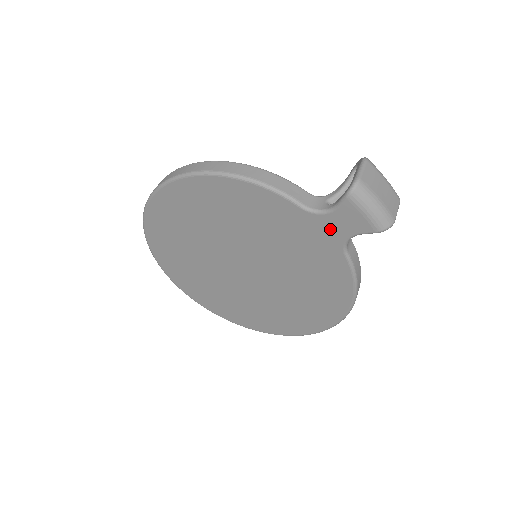
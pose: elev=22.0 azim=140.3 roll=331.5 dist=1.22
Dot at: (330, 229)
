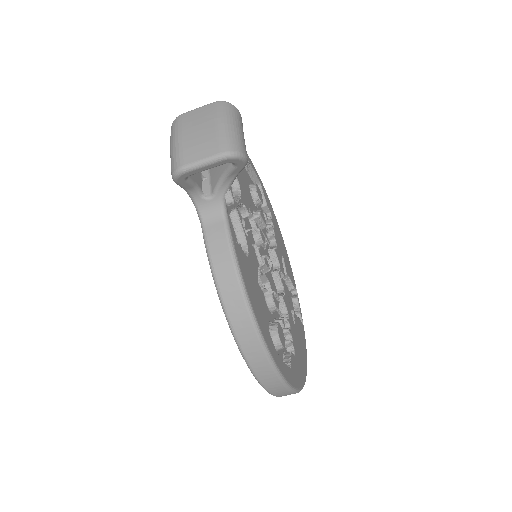
Dot at: occluded
